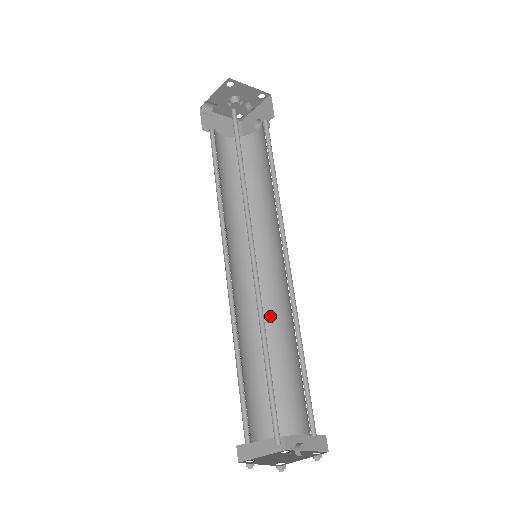
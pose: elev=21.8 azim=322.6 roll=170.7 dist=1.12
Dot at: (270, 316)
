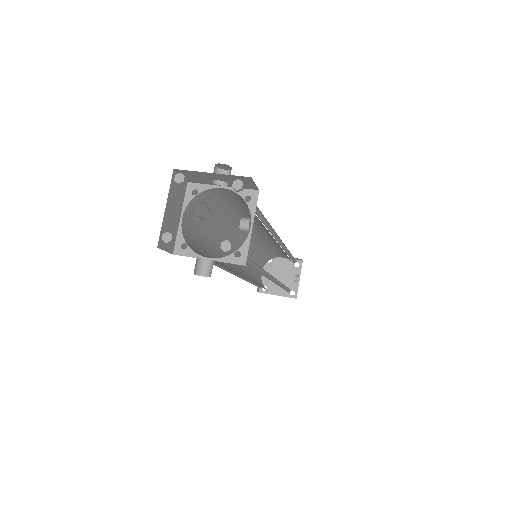
Dot at: (256, 245)
